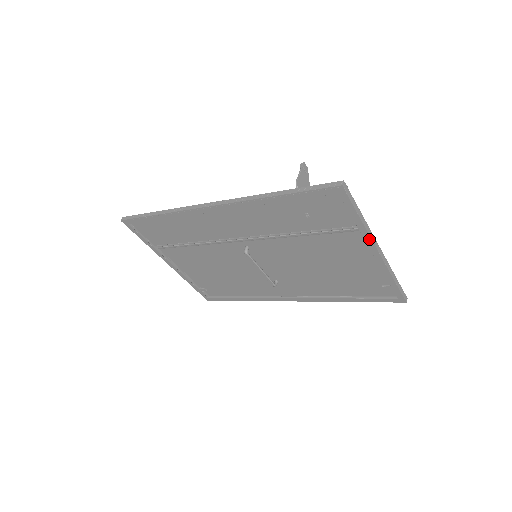
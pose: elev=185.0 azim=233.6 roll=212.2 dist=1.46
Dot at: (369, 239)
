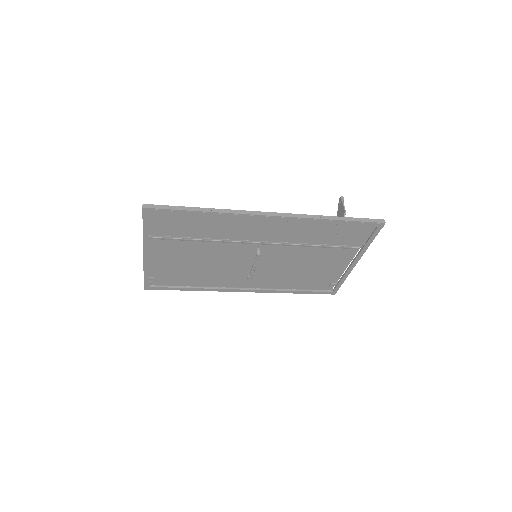
Dot at: (361, 255)
